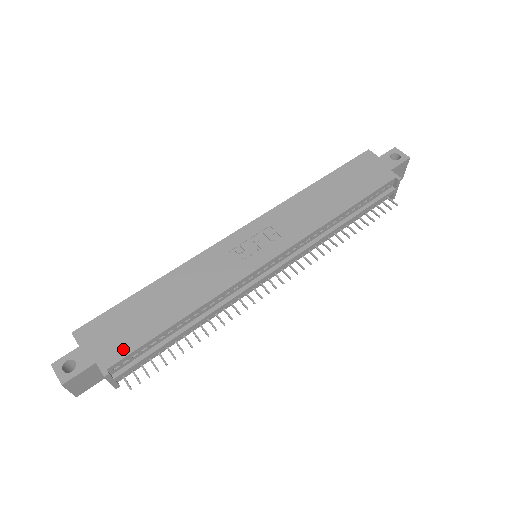
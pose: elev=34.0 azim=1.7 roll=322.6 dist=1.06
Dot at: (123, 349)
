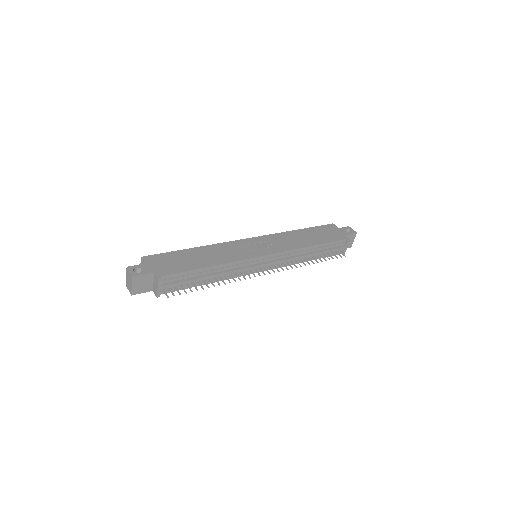
Dot at: (172, 271)
